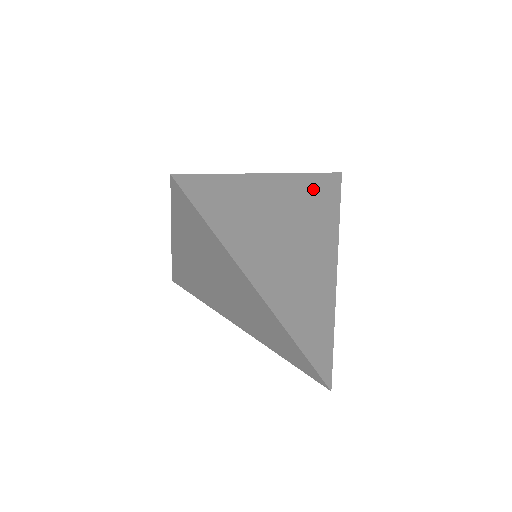
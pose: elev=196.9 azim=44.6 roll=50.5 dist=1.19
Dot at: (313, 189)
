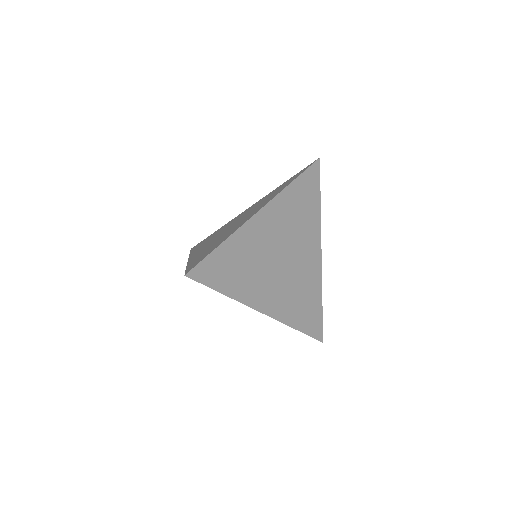
Dot at: (295, 196)
